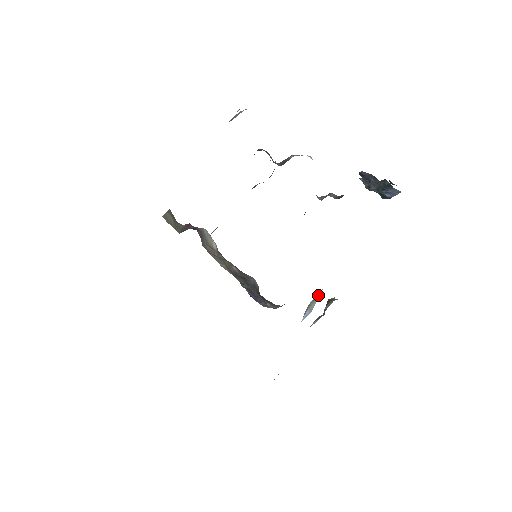
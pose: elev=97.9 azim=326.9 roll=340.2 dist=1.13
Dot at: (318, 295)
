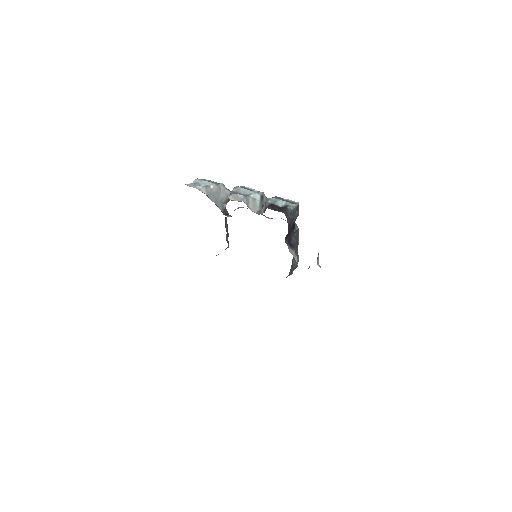
Dot at: occluded
